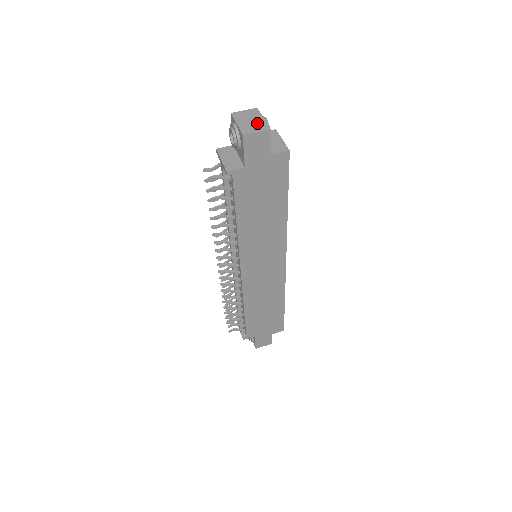
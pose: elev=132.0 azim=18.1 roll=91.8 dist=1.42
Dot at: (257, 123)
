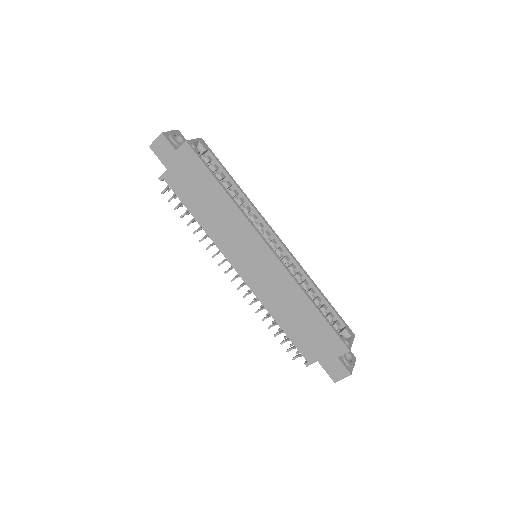
Dot at: occluded
